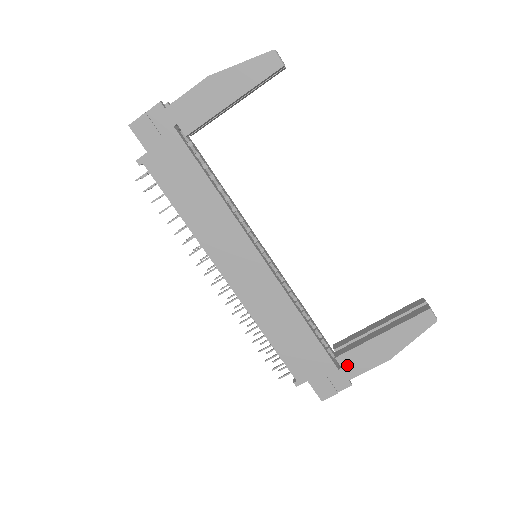
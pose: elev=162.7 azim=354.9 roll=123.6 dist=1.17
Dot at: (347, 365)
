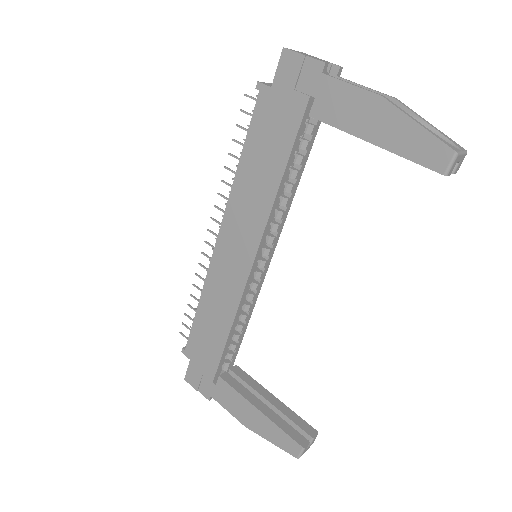
Dot at: (220, 389)
